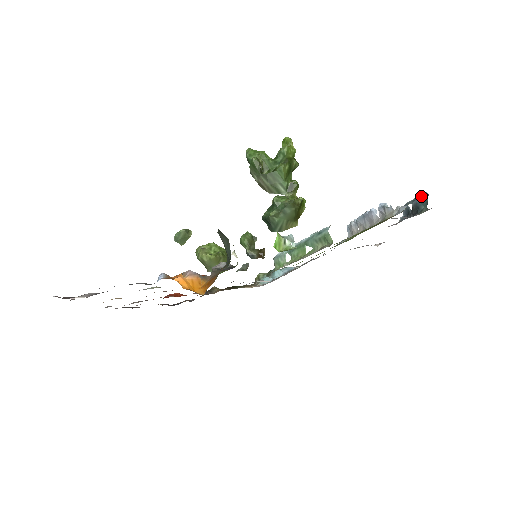
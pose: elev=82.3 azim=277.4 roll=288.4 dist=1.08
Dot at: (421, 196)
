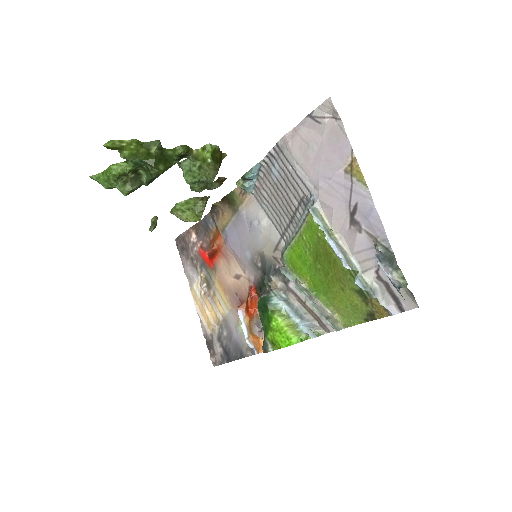
Dot at: occluded
